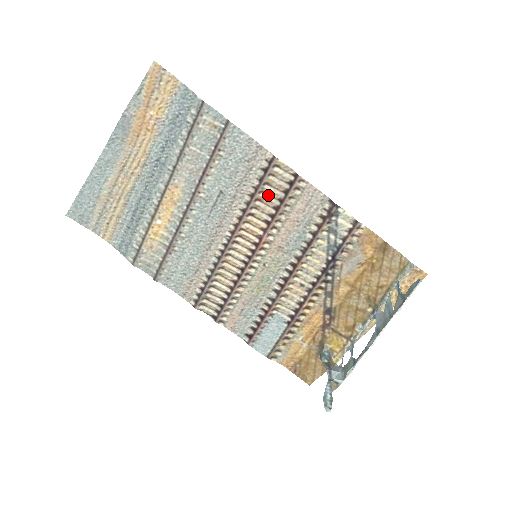
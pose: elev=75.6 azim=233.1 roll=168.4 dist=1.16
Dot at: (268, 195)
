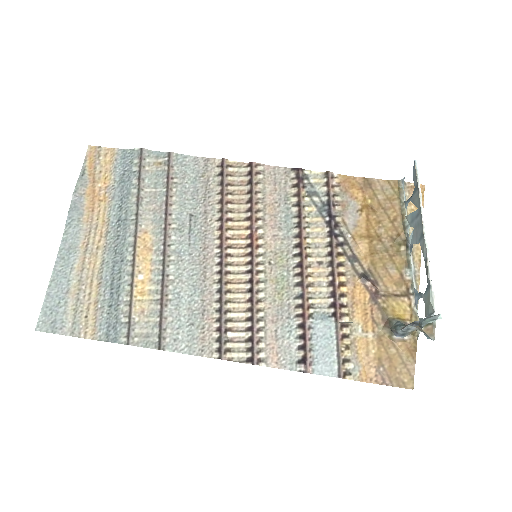
Dot at: (235, 195)
